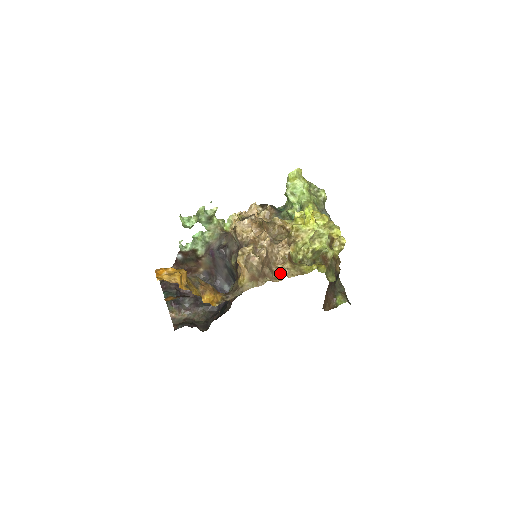
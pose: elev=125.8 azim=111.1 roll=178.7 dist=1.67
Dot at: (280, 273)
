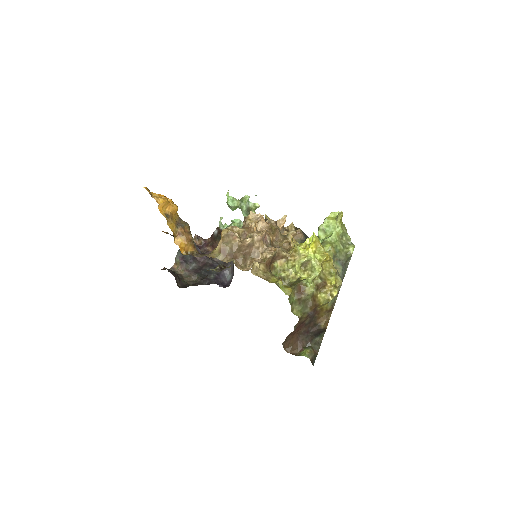
Dot at: (250, 267)
